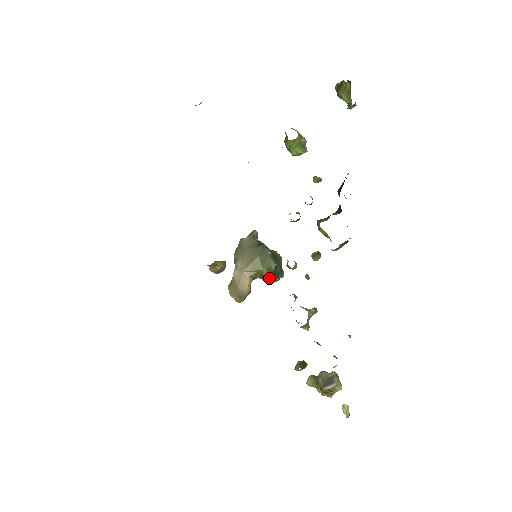
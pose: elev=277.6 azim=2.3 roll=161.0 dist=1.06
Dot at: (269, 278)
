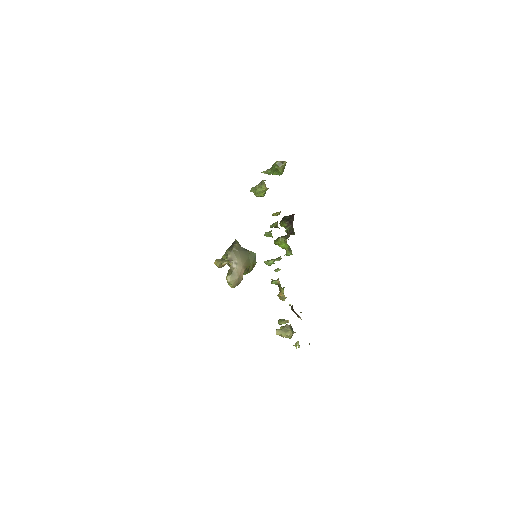
Dot at: (249, 271)
